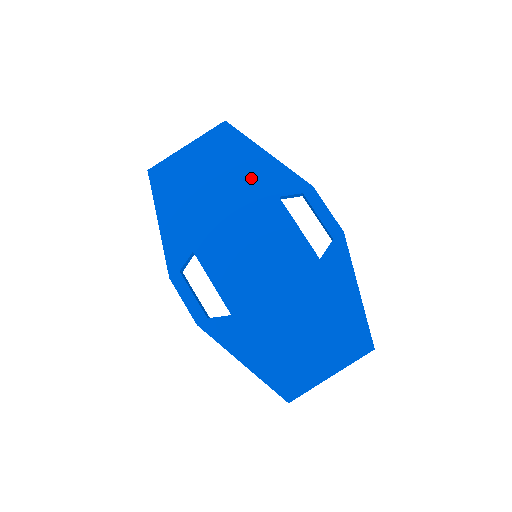
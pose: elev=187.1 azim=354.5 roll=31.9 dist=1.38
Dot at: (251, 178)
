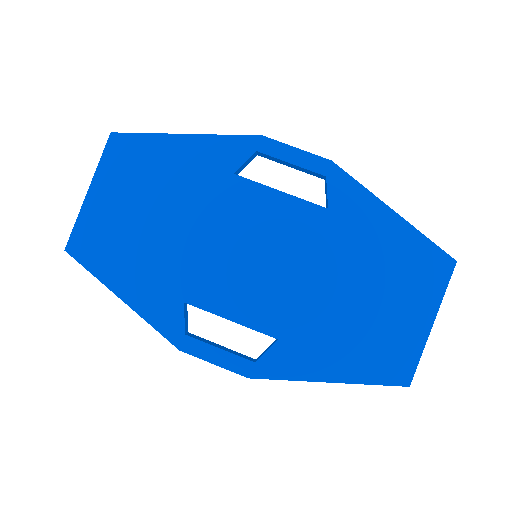
Dot at: (187, 175)
